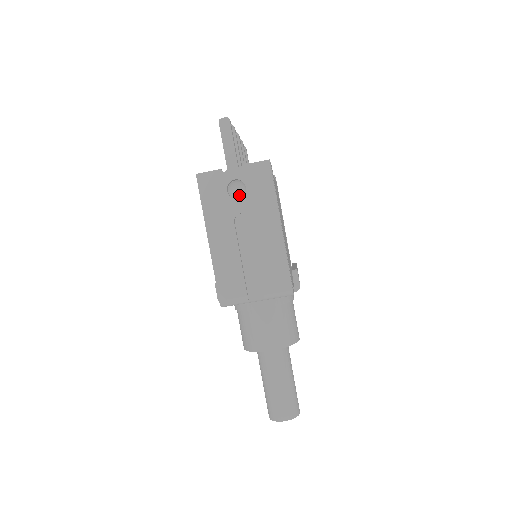
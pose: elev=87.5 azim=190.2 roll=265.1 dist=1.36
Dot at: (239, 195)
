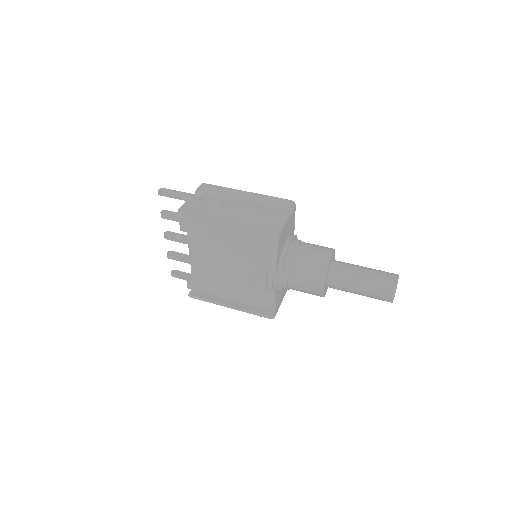
Dot at: occluded
